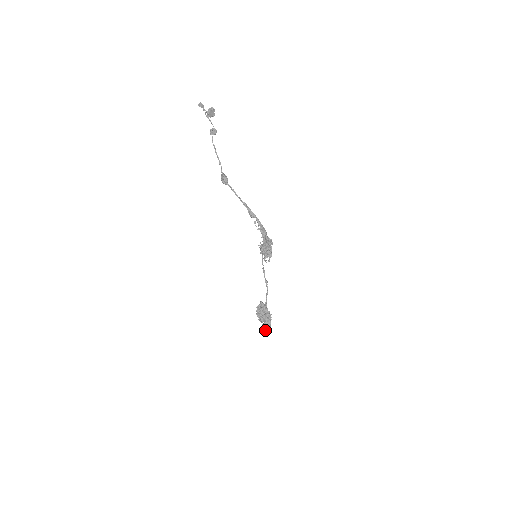
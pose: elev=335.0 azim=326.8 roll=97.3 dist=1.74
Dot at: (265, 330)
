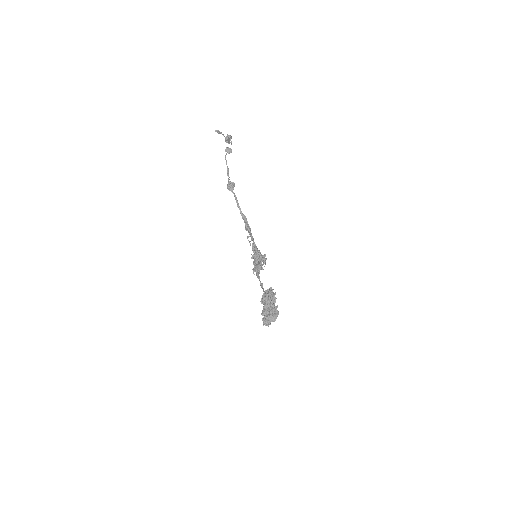
Dot at: (267, 323)
